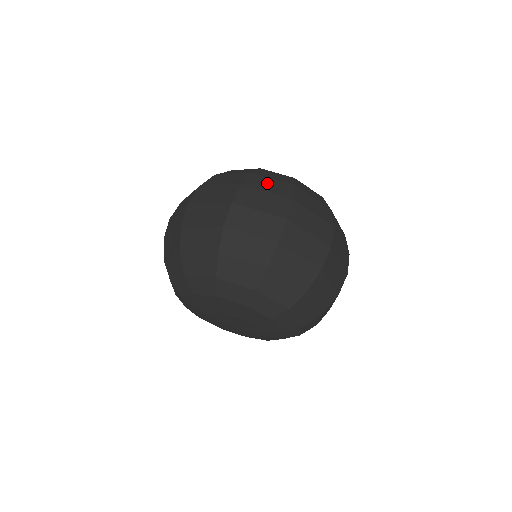
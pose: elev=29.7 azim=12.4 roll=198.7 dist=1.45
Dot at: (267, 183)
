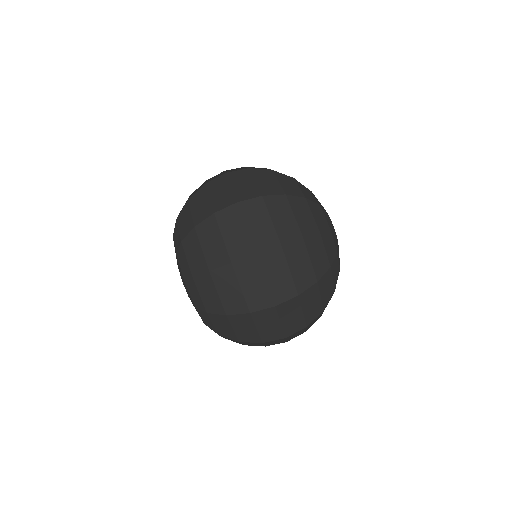
Dot at: (283, 214)
